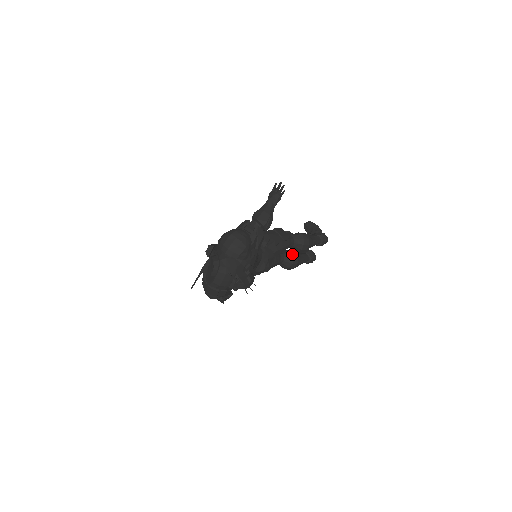
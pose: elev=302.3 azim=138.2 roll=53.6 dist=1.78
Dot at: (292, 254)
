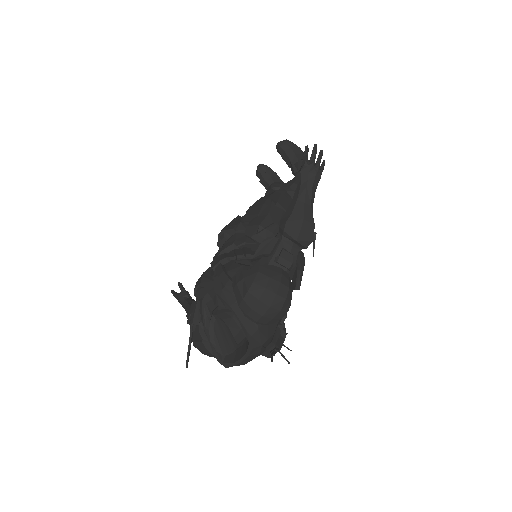
Dot at: occluded
